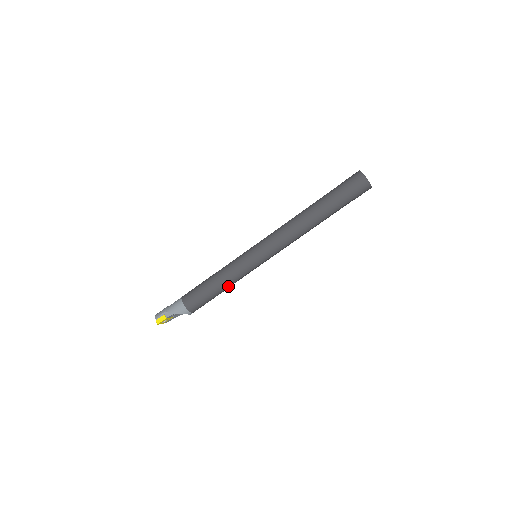
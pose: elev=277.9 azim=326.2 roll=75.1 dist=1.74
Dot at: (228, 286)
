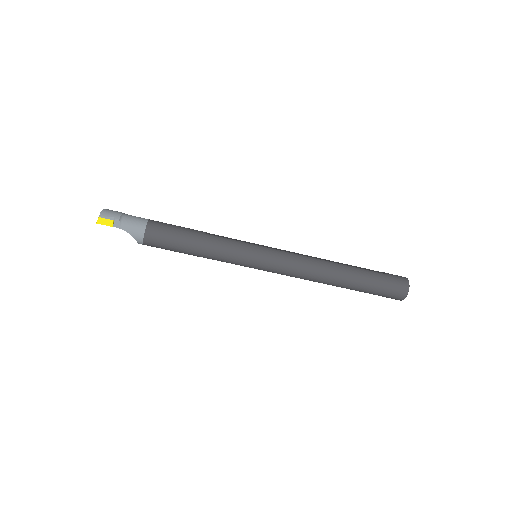
Dot at: (204, 257)
